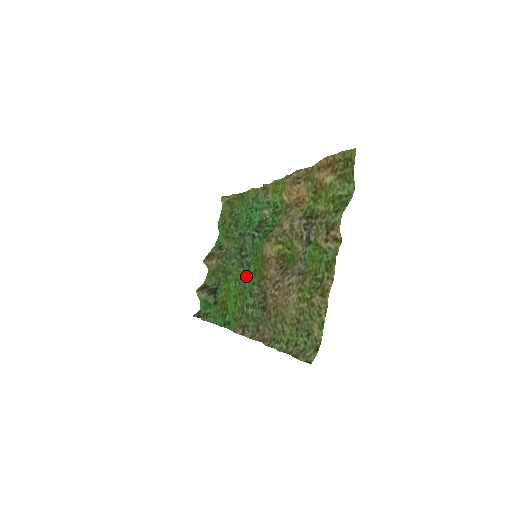
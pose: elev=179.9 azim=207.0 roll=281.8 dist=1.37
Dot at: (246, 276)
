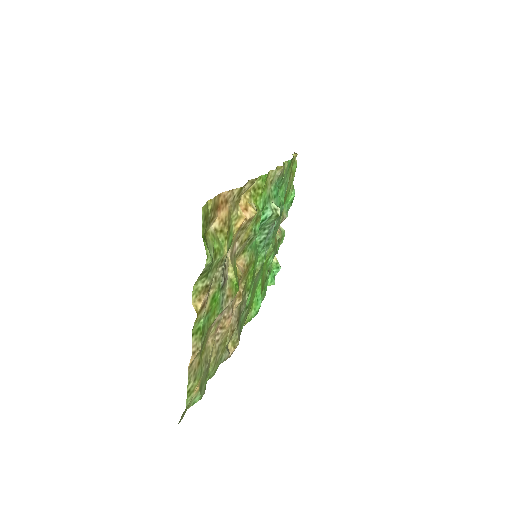
Dot at: (259, 270)
